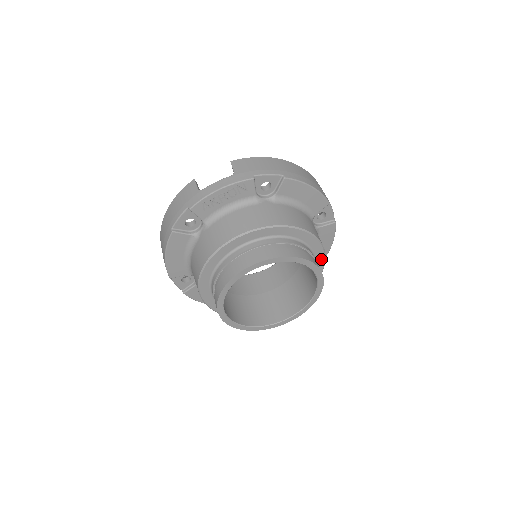
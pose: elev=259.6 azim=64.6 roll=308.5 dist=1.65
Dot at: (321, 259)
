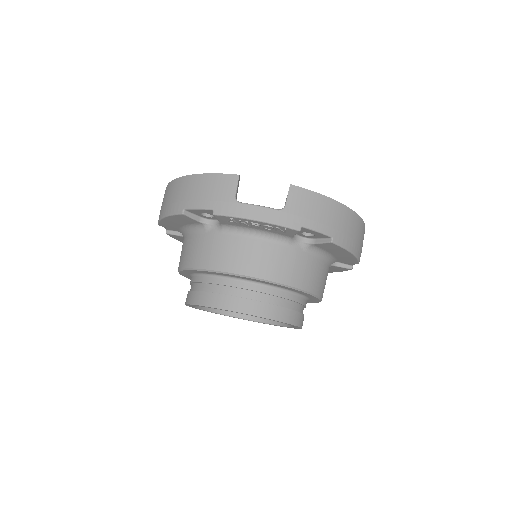
Dot at: (312, 302)
